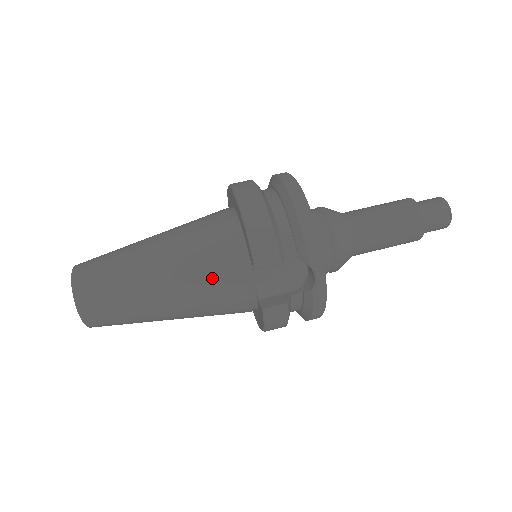
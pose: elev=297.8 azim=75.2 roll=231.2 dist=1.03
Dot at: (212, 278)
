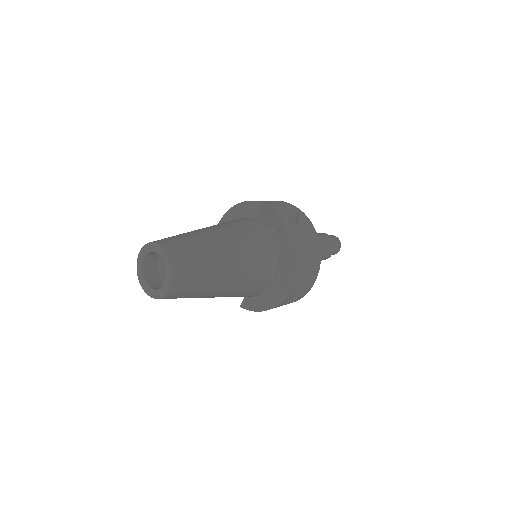
Dot at: (241, 224)
